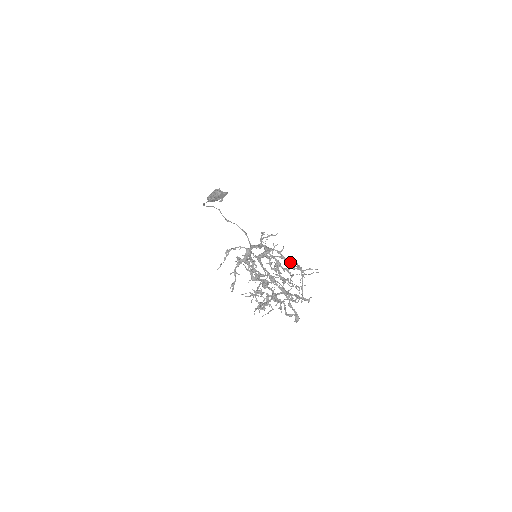
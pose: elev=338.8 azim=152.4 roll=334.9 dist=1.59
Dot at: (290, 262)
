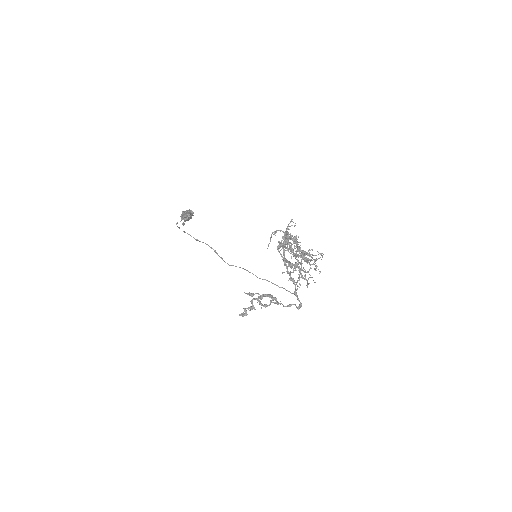
Dot at: (302, 250)
